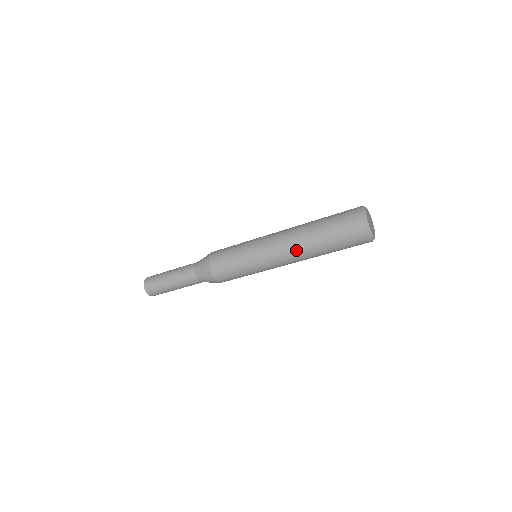
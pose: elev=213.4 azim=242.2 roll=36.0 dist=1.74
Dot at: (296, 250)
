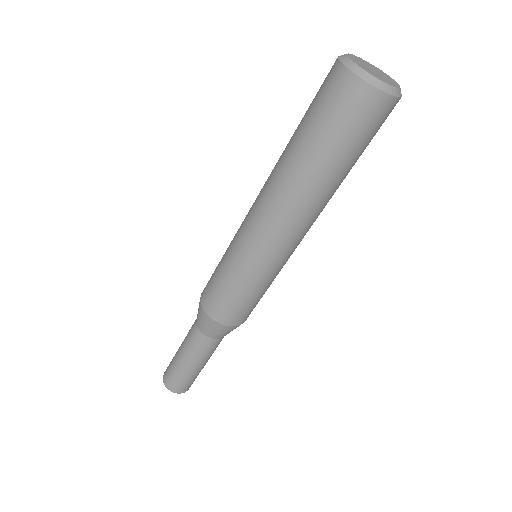
Dot at: (280, 199)
